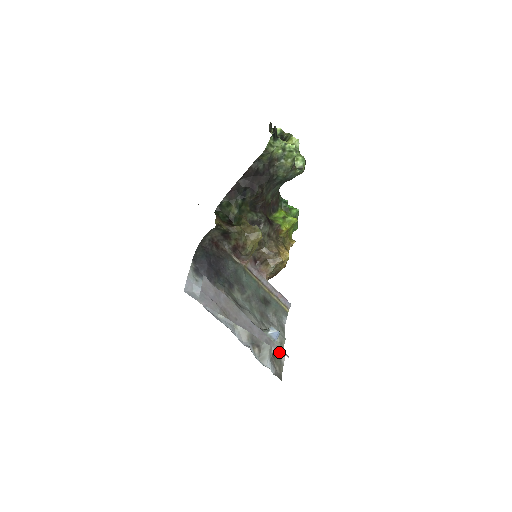
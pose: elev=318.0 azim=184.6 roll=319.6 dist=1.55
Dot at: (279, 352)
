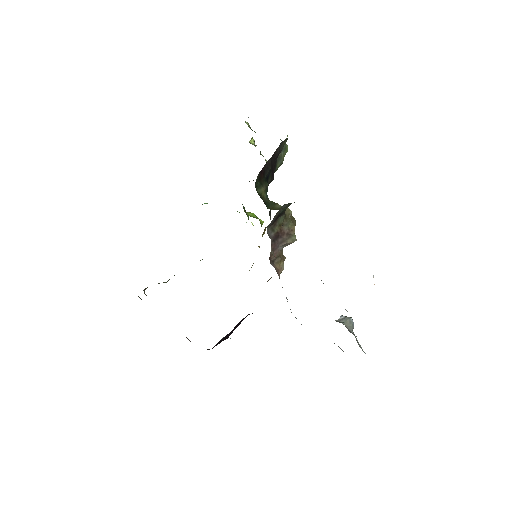
Dot at: (339, 347)
